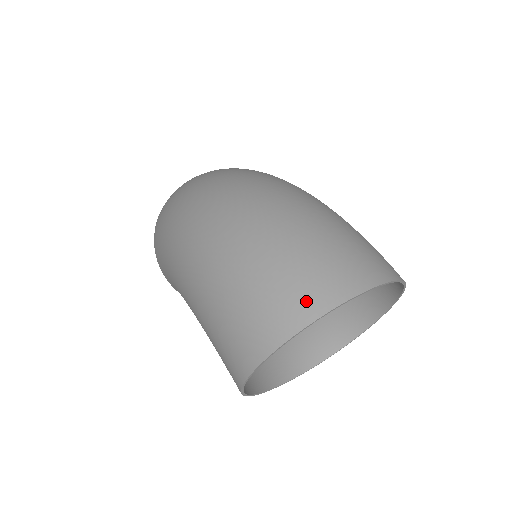
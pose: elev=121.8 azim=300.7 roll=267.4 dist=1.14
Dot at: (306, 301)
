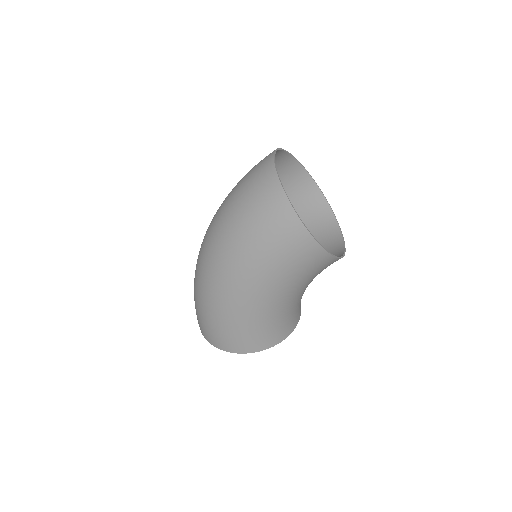
Dot at: (265, 173)
